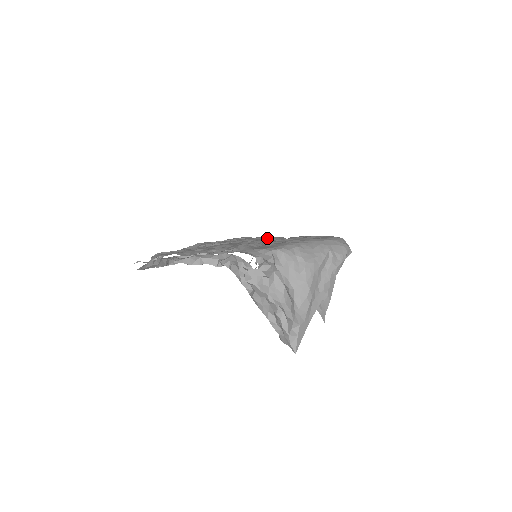
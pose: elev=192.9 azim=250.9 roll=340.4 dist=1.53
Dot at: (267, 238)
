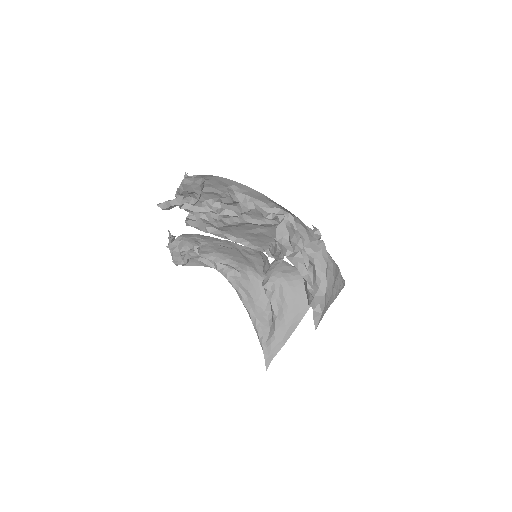
Dot at: occluded
